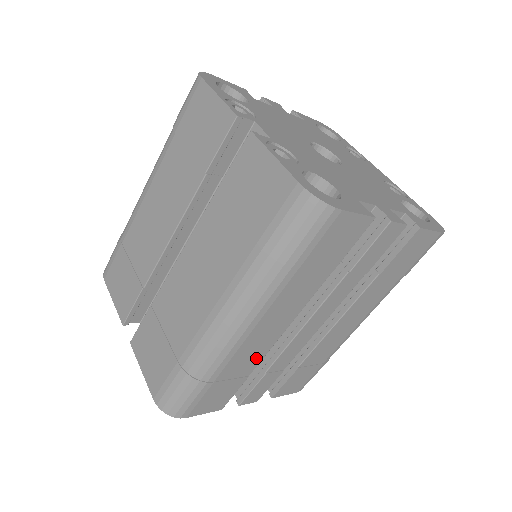
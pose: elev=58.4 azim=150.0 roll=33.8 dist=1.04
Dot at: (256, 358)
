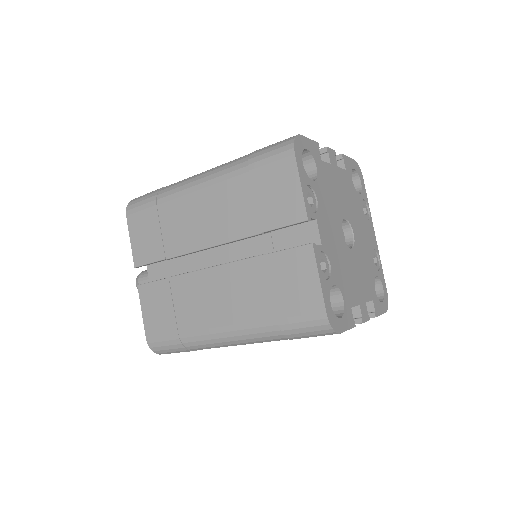
Dot at: occluded
